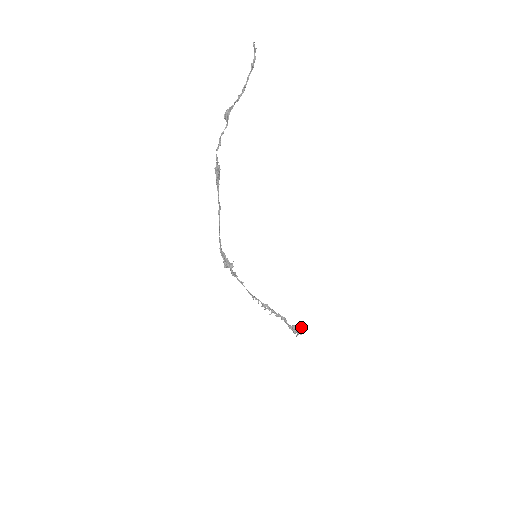
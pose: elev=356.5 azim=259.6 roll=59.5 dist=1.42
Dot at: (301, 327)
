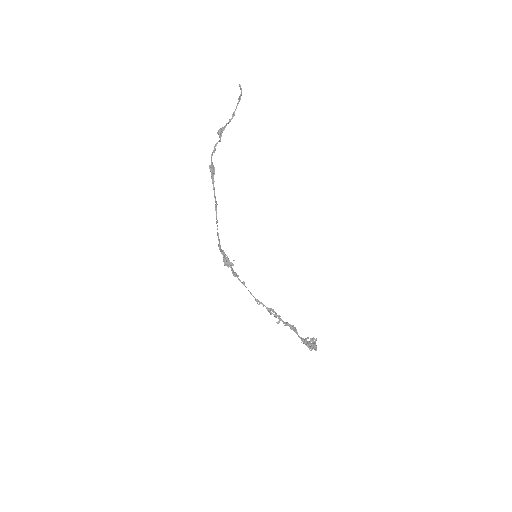
Dot at: (314, 341)
